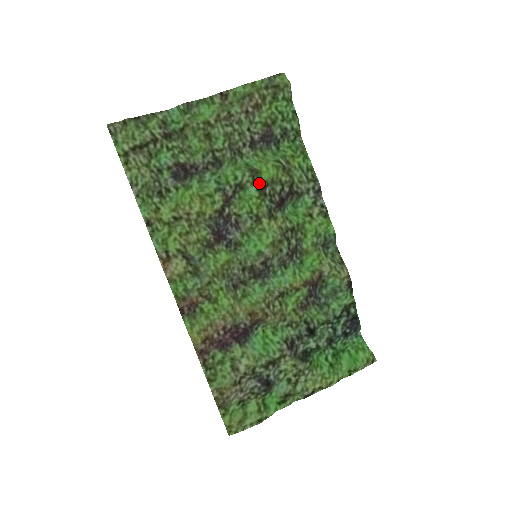
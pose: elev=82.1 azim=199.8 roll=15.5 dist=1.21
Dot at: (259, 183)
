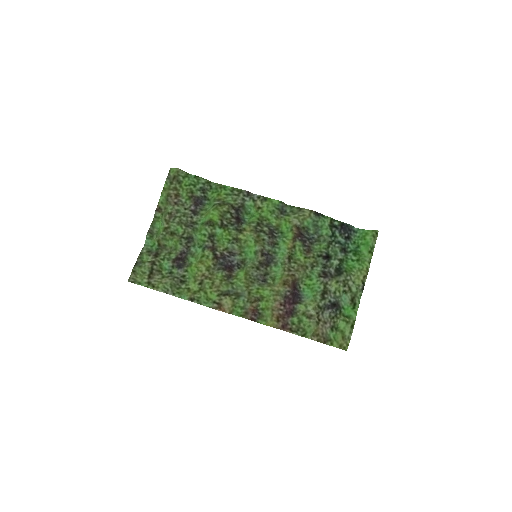
Dot at: (217, 224)
